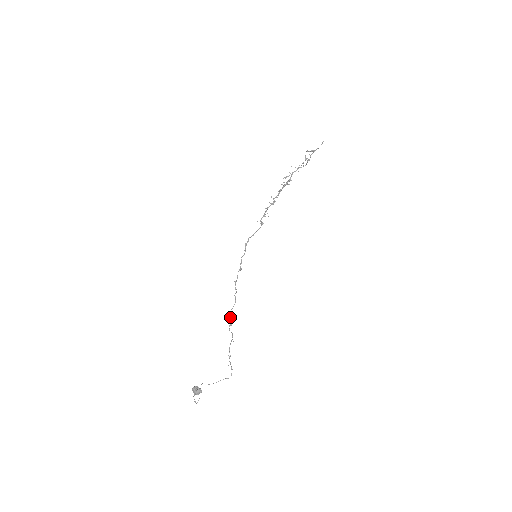
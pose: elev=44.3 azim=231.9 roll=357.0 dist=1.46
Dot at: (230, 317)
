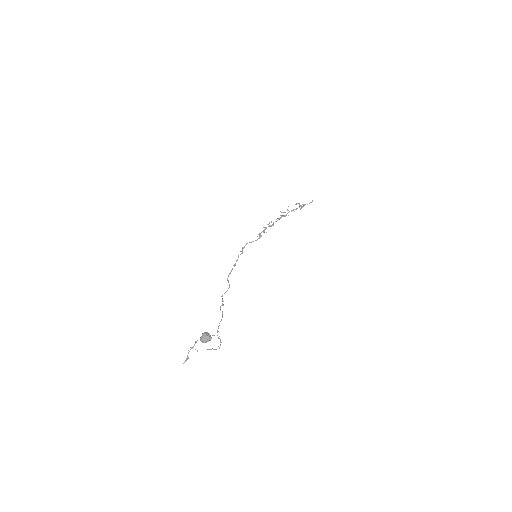
Dot at: (222, 299)
